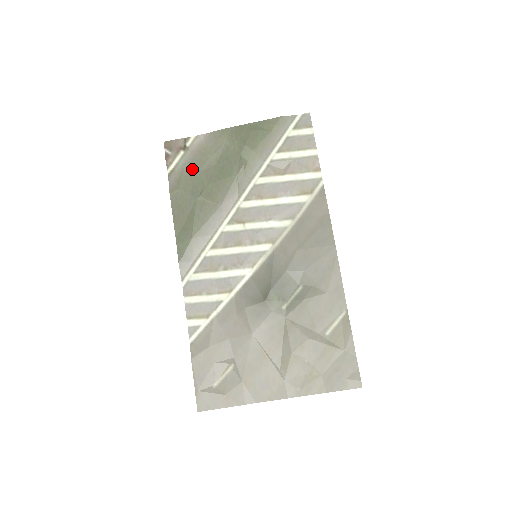
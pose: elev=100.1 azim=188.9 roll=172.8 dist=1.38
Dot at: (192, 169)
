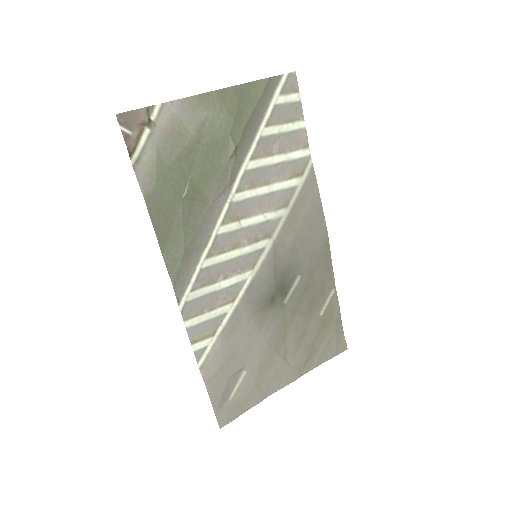
Dot at: (167, 156)
